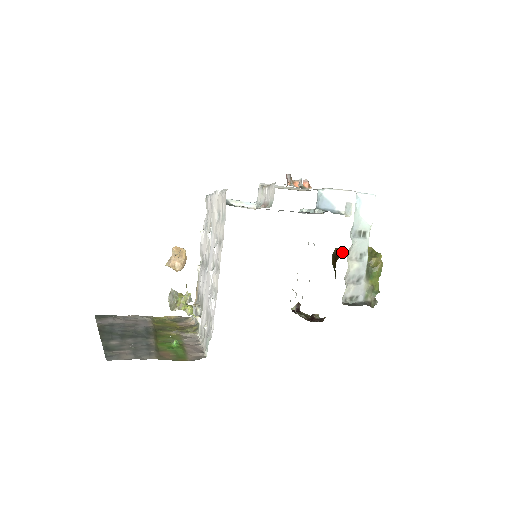
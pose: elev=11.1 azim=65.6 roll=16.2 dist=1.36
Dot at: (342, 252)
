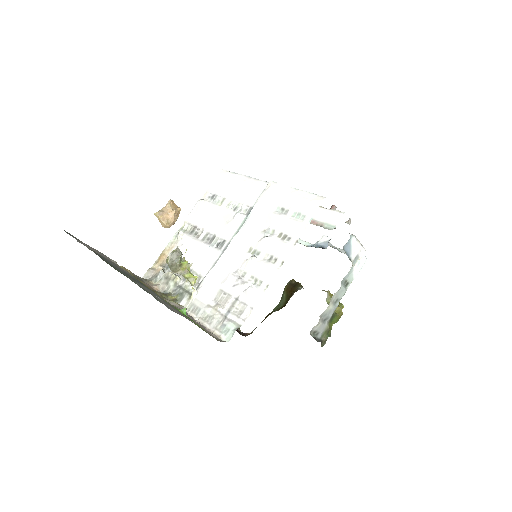
Dot at: (301, 286)
